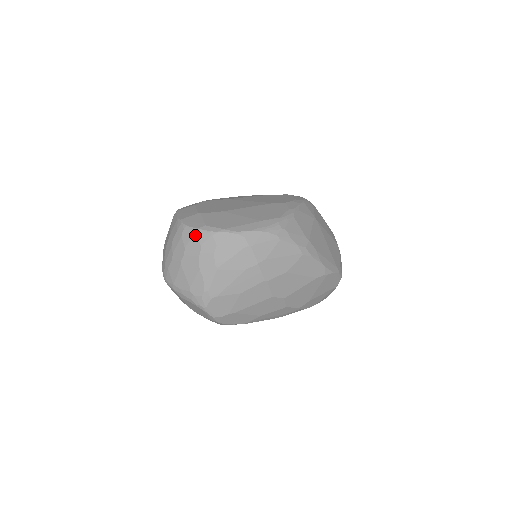
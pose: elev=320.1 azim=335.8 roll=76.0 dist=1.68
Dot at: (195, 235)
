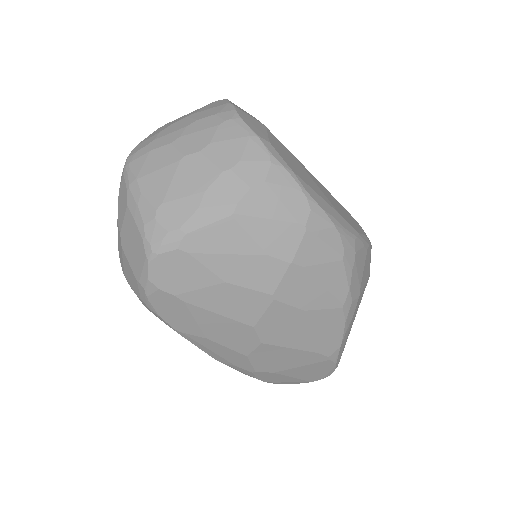
Dot at: (245, 139)
